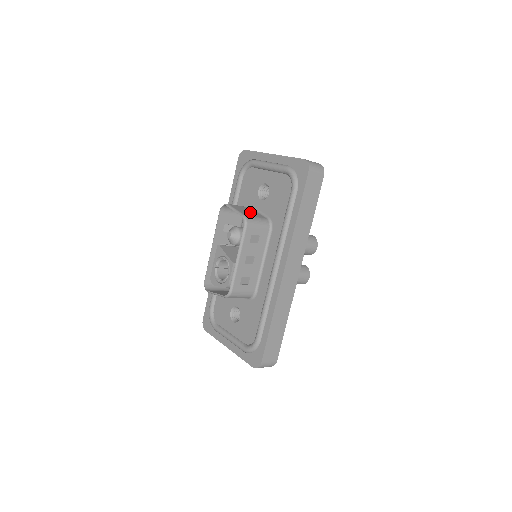
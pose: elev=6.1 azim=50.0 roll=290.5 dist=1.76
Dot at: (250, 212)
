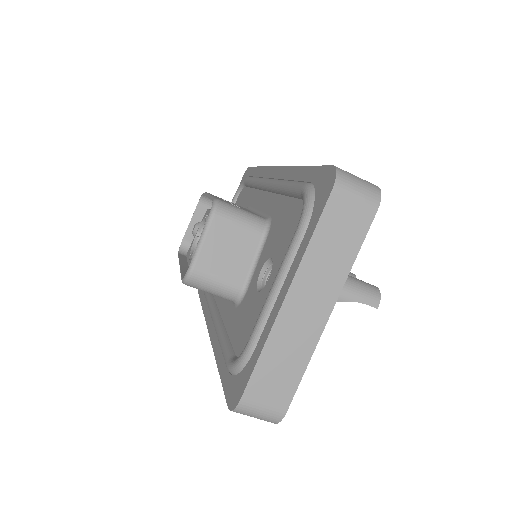
Dot at: occluded
